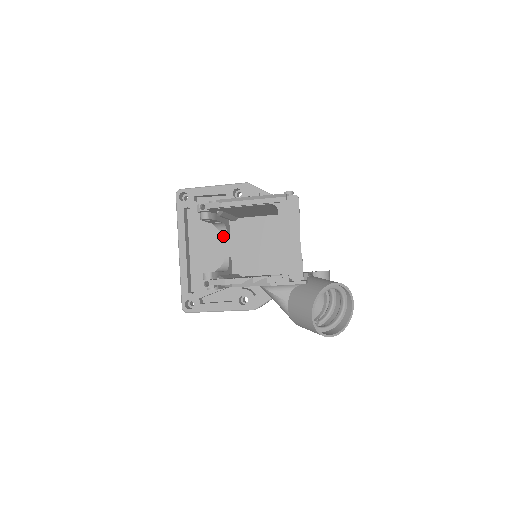
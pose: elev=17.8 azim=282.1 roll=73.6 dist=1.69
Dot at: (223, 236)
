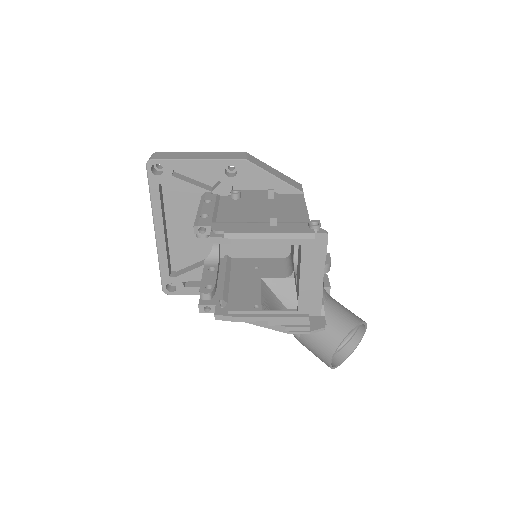
Dot at: occluded
